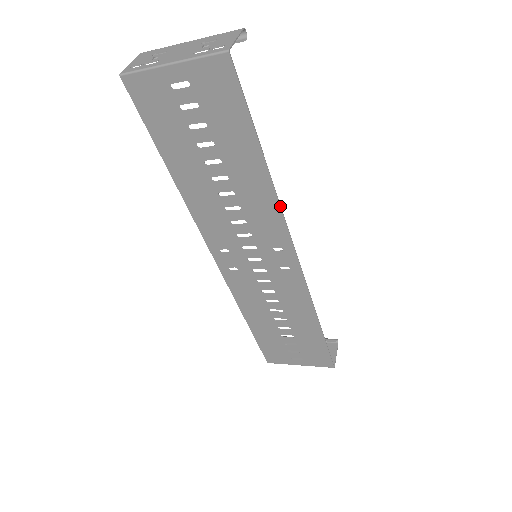
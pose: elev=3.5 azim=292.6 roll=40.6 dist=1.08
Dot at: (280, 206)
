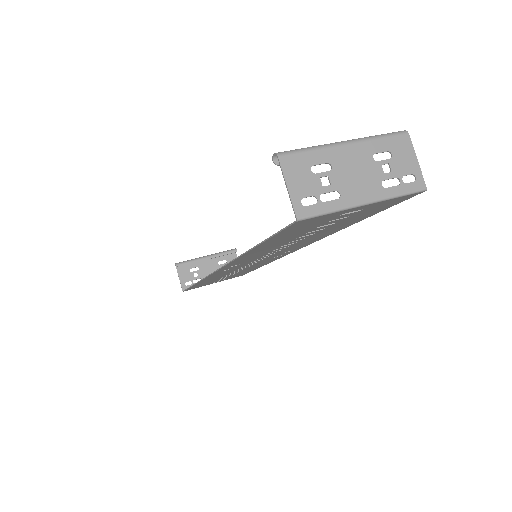
Dot at: occluded
